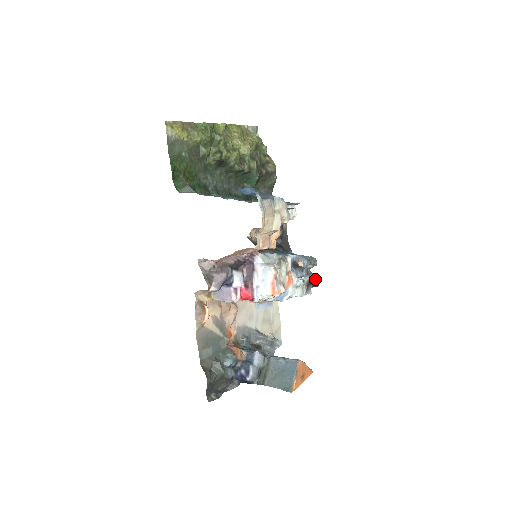
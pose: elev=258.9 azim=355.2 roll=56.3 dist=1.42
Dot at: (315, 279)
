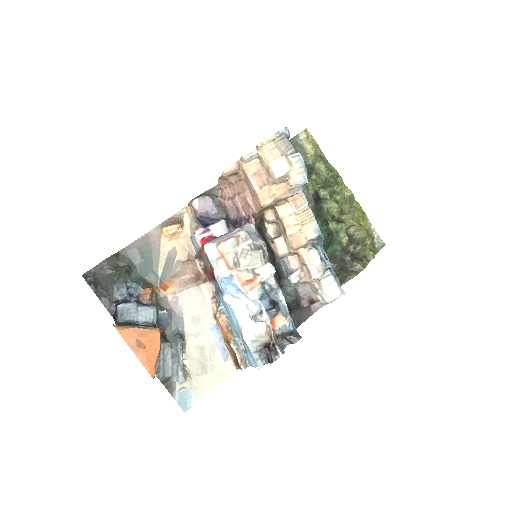
Dot at: (276, 343)
